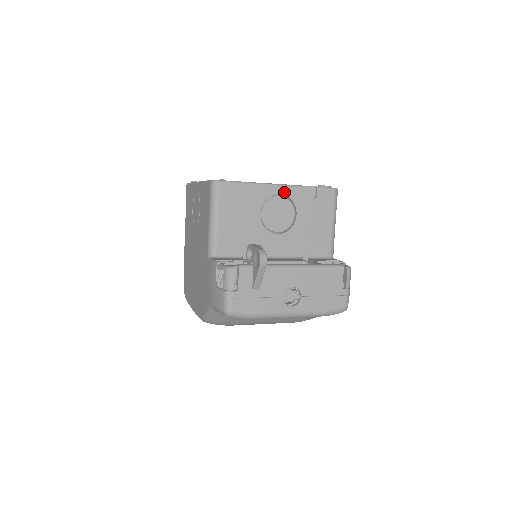
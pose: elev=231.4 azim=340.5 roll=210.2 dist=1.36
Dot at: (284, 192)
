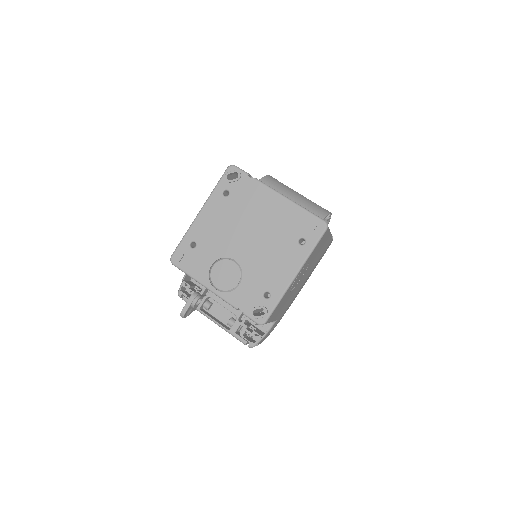
Dot at: occluded
